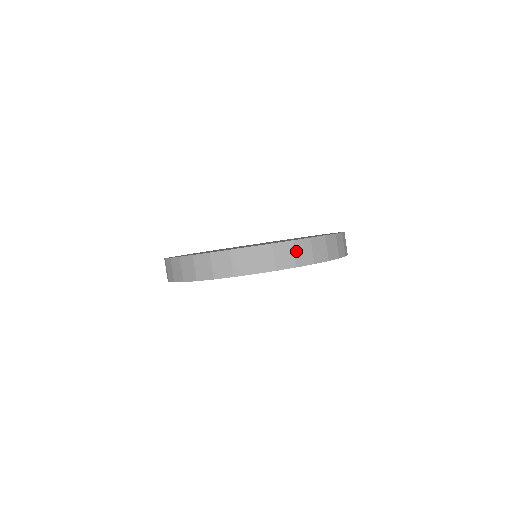
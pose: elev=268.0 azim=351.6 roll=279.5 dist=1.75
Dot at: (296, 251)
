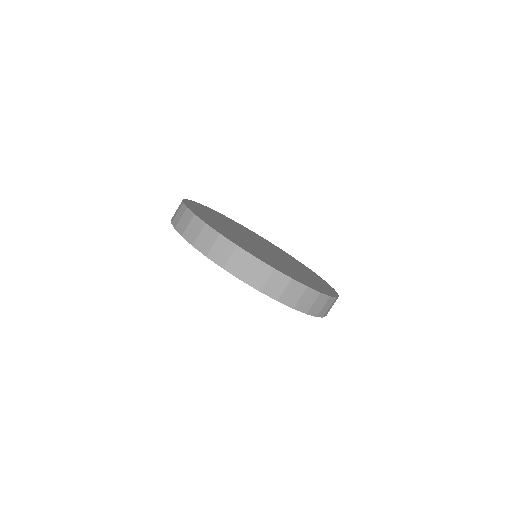
Dot at: (233, 256)
